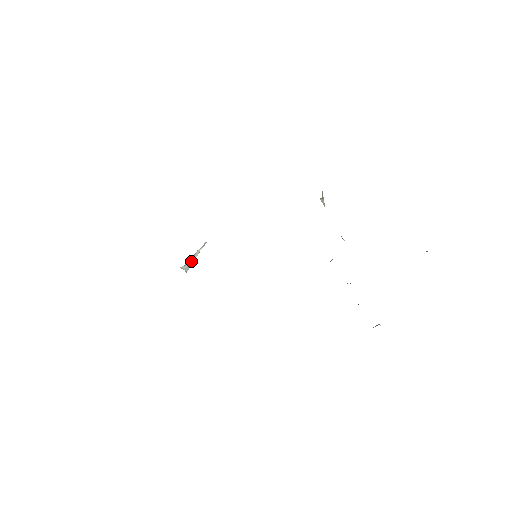
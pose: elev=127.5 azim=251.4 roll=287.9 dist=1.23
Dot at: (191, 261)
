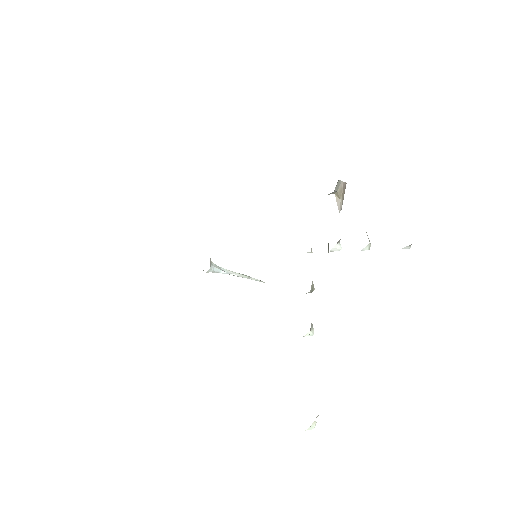
Dot at: (228, 271)
